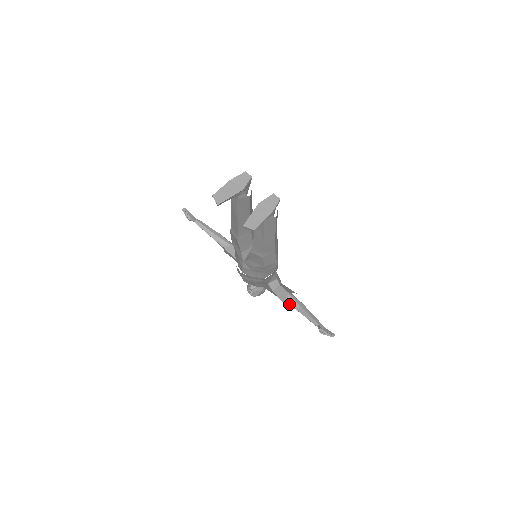
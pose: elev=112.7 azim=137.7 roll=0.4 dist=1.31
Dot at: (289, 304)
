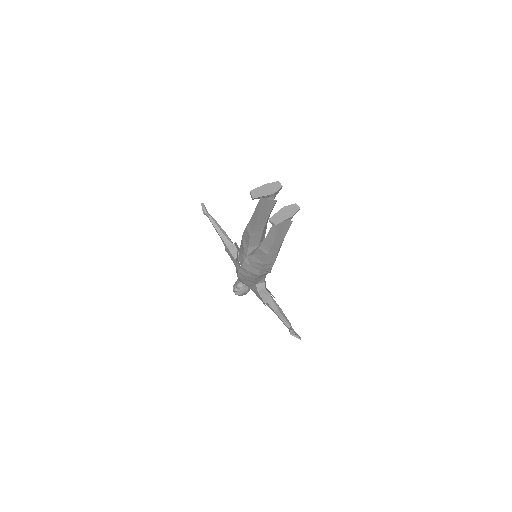
Dot at: (269, 306)
